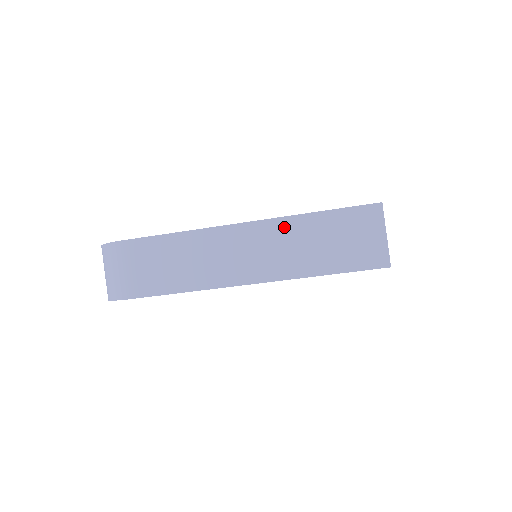
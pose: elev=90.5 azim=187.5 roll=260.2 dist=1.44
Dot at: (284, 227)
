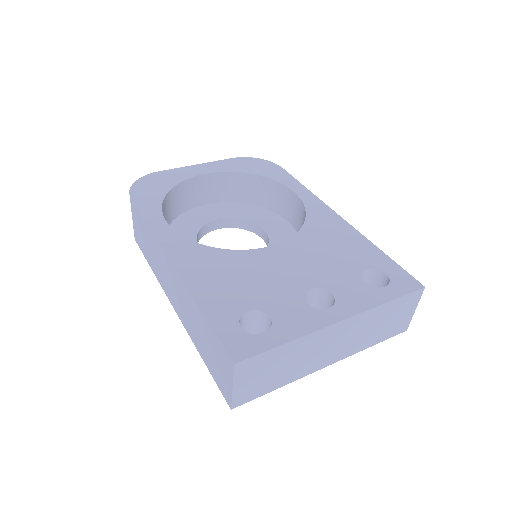
Dot at: (186, 295)
